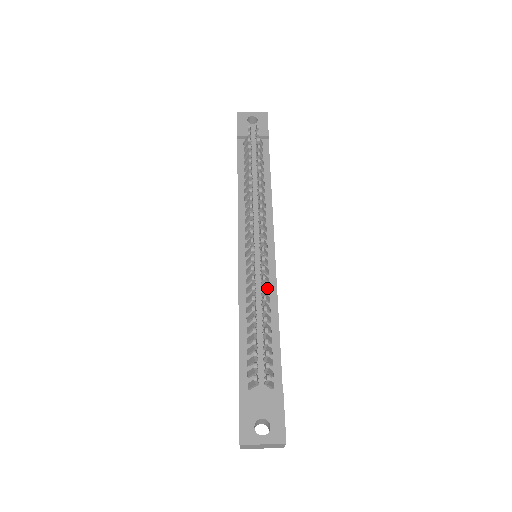
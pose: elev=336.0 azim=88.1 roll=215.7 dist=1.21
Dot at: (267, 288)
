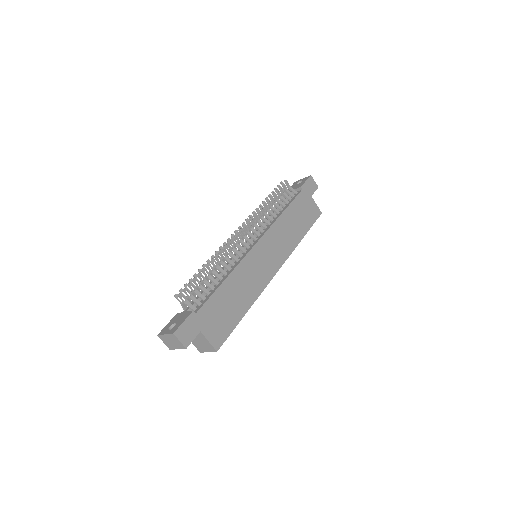
Dot at: (232, 263)
